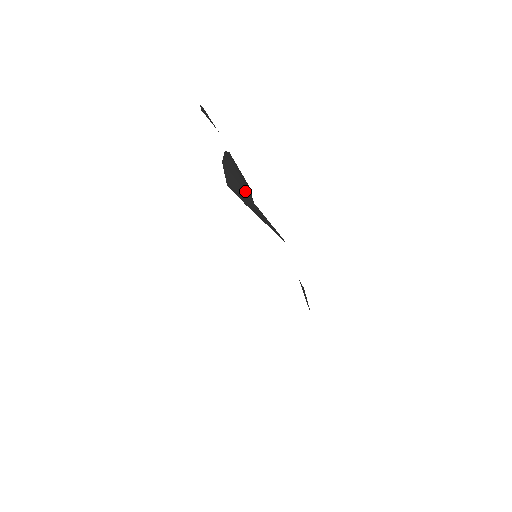
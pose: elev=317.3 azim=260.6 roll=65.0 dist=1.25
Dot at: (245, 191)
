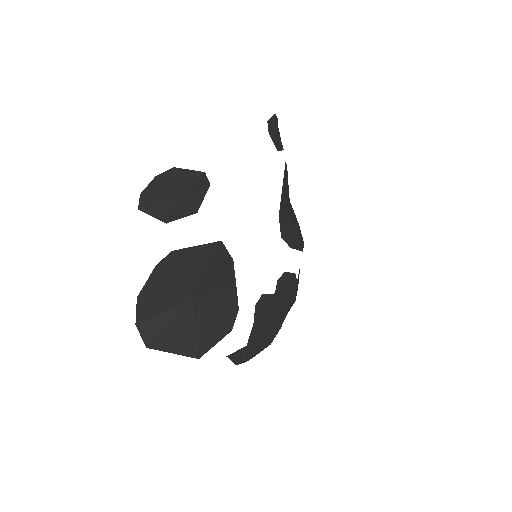
Dot at: (177, 298)
